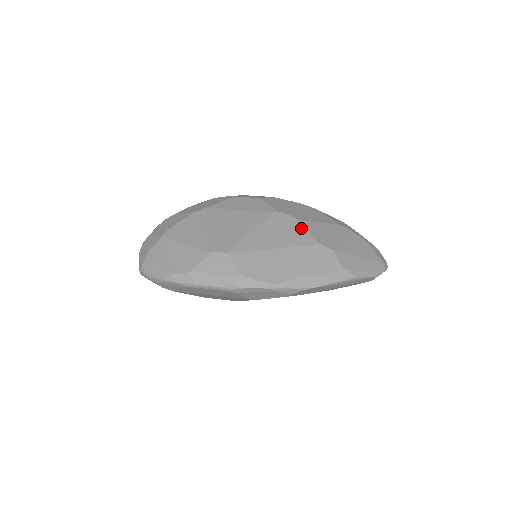
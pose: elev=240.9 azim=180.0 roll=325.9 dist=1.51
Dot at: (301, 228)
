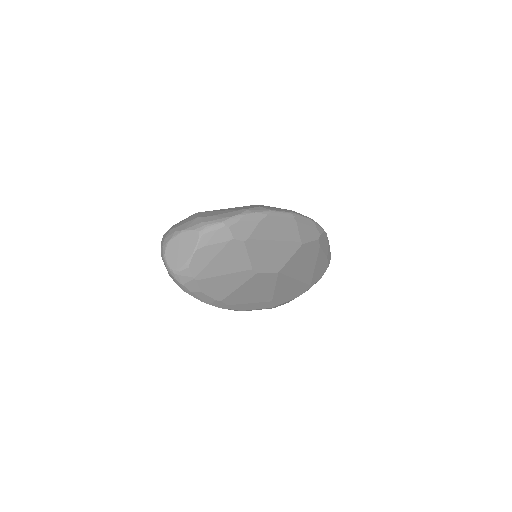
Dot at: occluded
